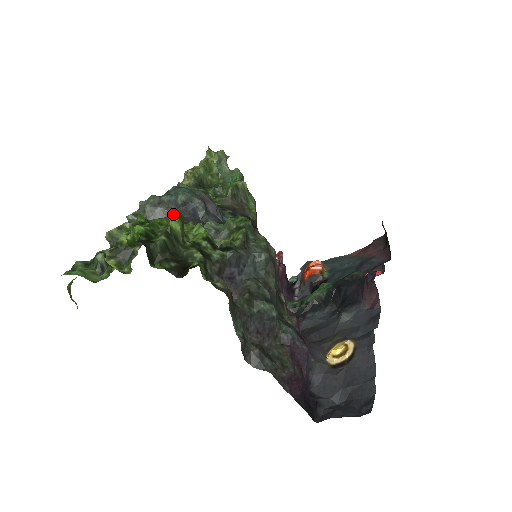
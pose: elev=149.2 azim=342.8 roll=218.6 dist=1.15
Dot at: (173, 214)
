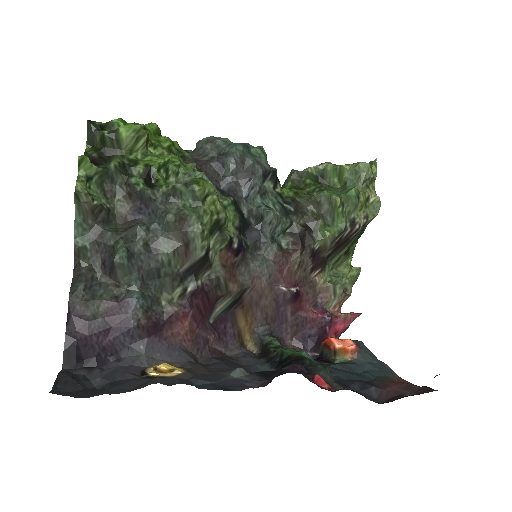
Dot at: occluded
